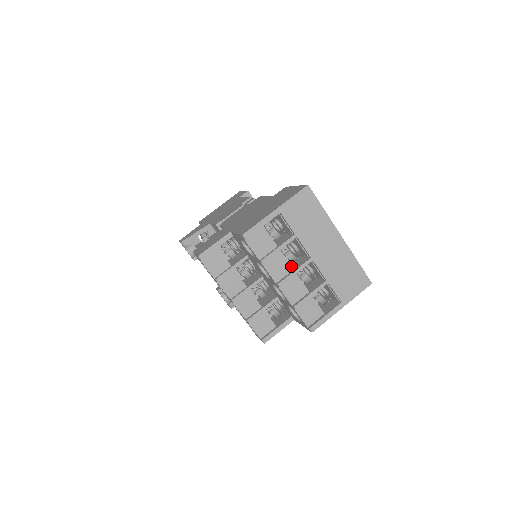
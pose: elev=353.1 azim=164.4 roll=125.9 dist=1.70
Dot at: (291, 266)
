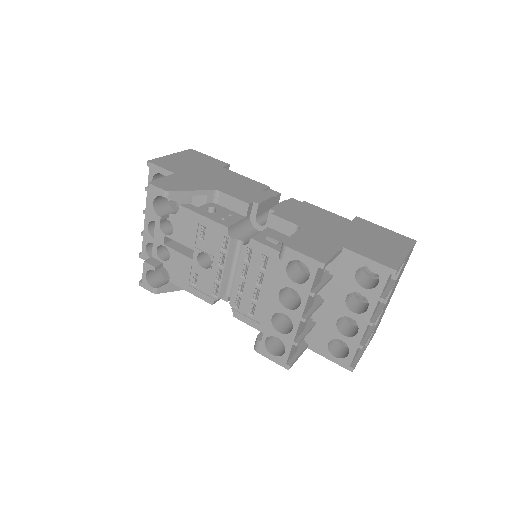
Dot at: occluded
